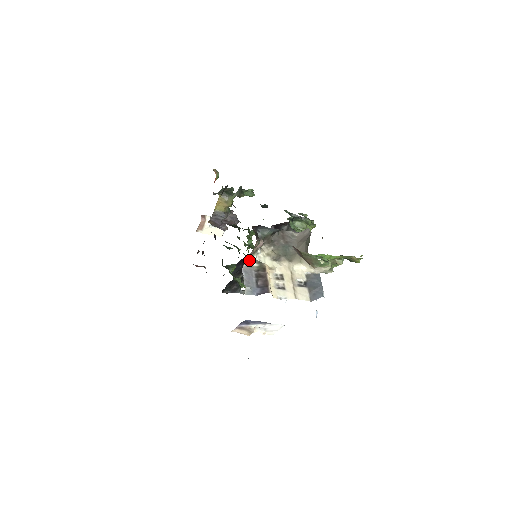
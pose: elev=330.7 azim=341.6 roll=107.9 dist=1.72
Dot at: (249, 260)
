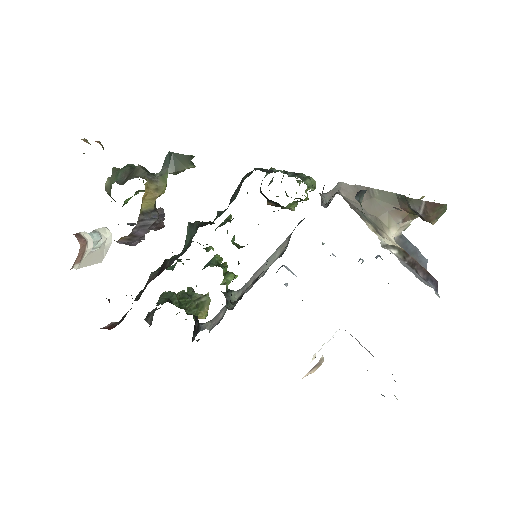
Dot at: occluded
